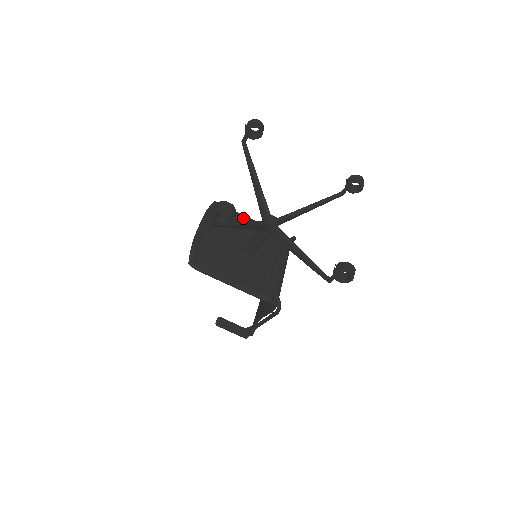
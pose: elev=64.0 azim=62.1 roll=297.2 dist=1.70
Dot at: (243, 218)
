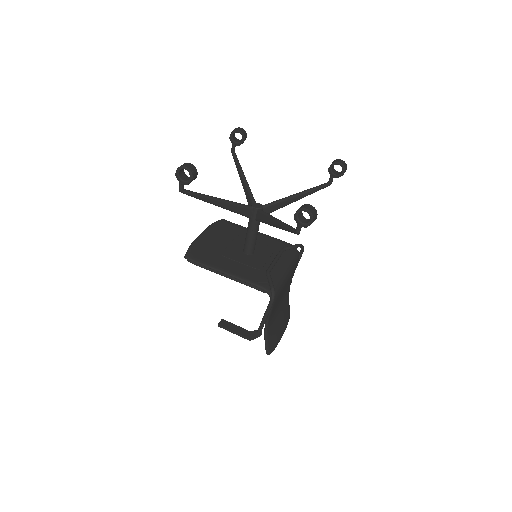
Dot at: occluded
